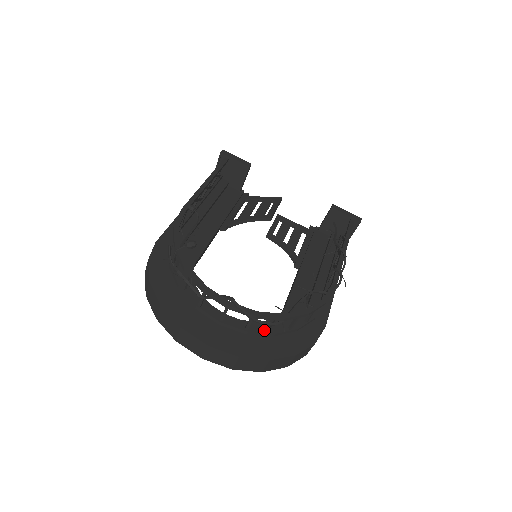
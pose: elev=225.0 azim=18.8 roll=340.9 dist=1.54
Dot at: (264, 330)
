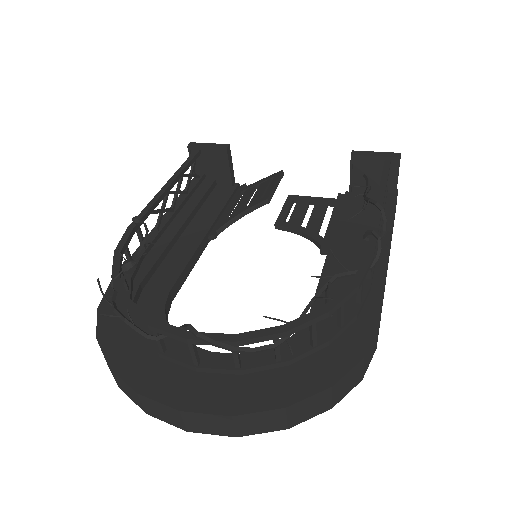
Dot at: (268, 360)
